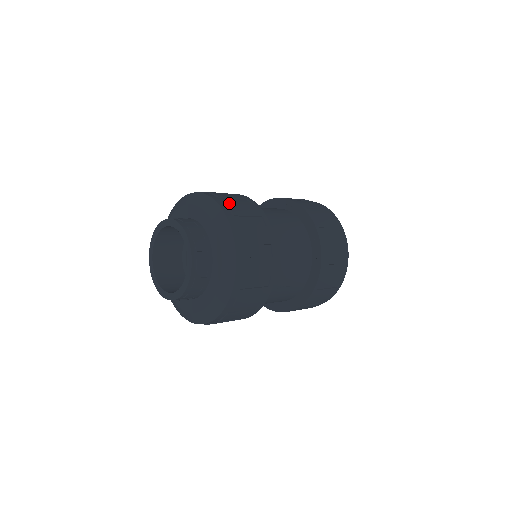
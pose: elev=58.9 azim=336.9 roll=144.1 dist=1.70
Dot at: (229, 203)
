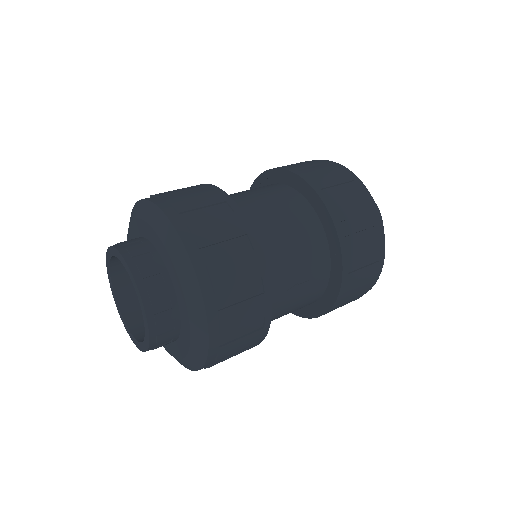
Dot at: (173, 199)
